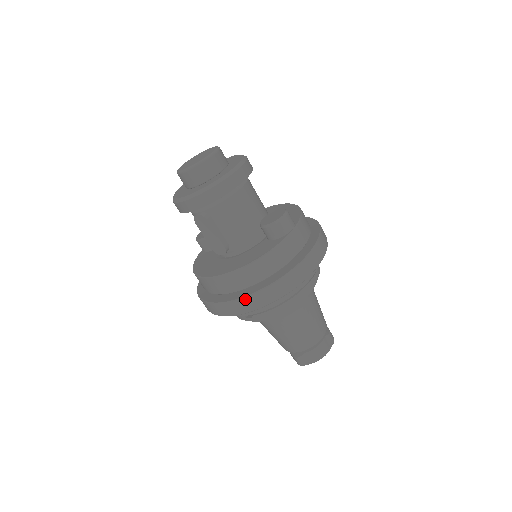
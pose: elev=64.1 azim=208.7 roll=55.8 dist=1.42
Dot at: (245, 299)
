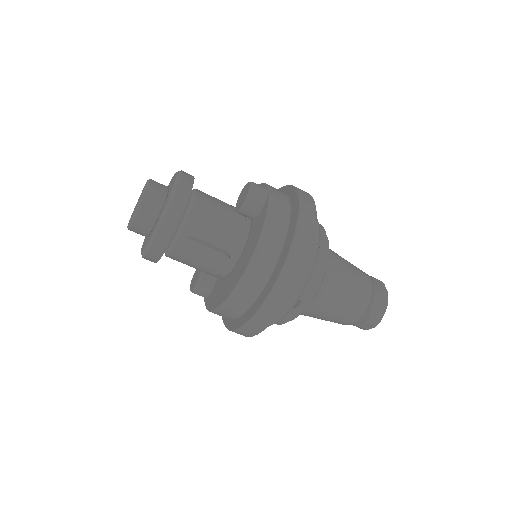
Dot at: (283, 274)
